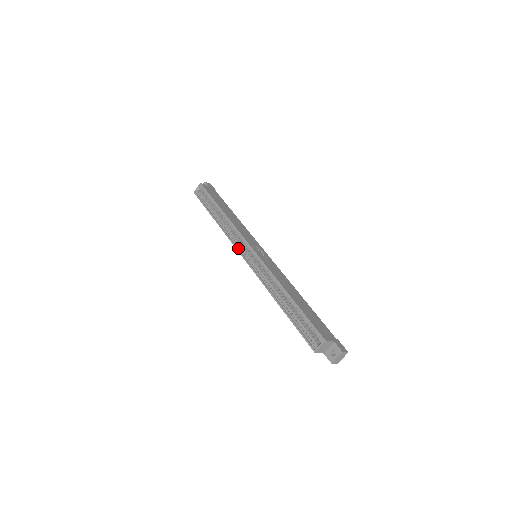
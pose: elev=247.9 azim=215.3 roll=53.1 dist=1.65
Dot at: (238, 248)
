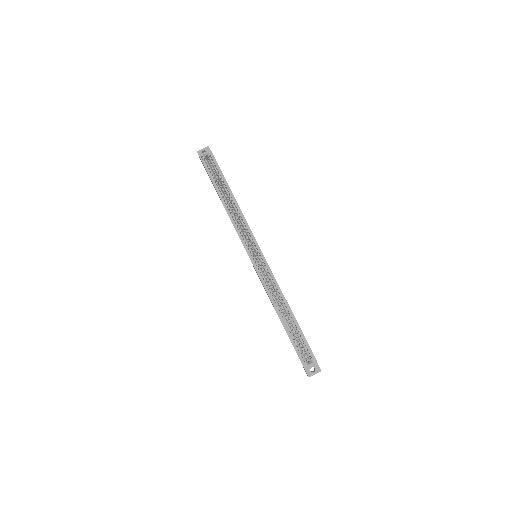
Dot at: (244, 243)
